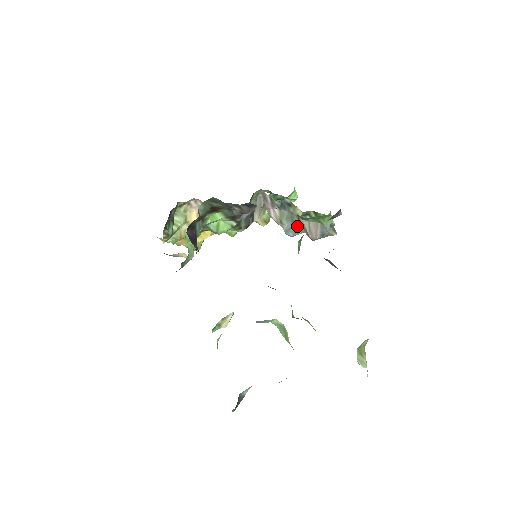
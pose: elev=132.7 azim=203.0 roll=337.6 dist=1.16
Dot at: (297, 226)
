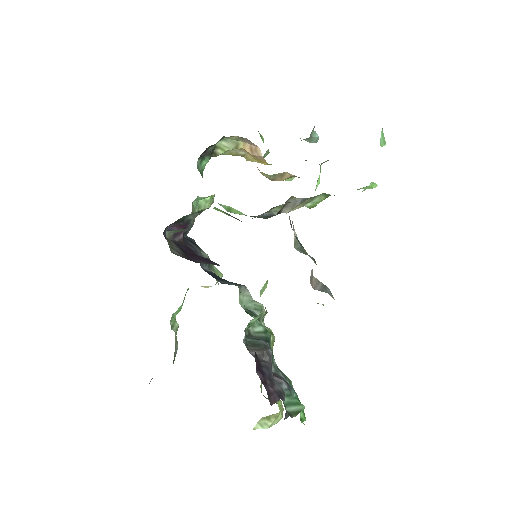
Dot at: (312, 257)
